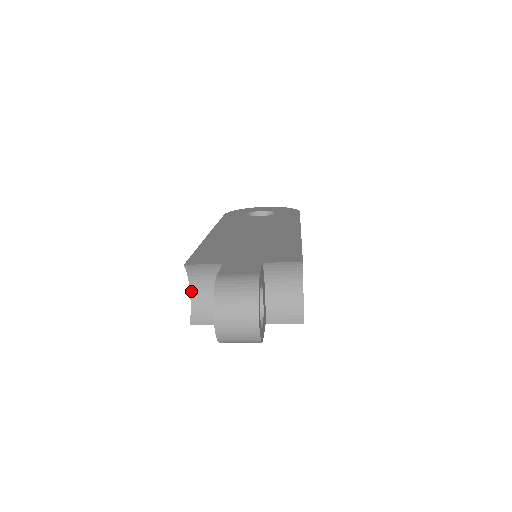
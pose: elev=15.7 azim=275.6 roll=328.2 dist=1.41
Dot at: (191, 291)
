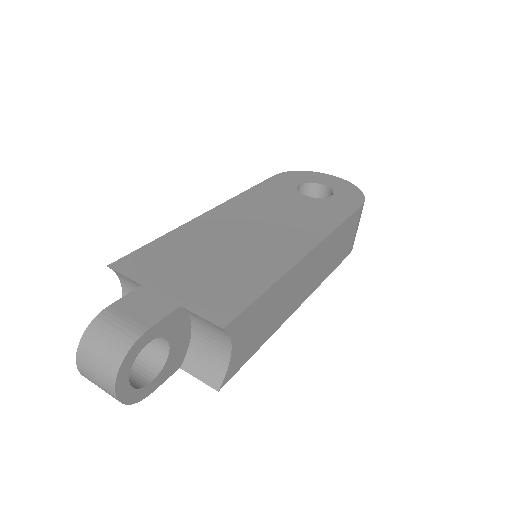
Dot at: (123, 291)
